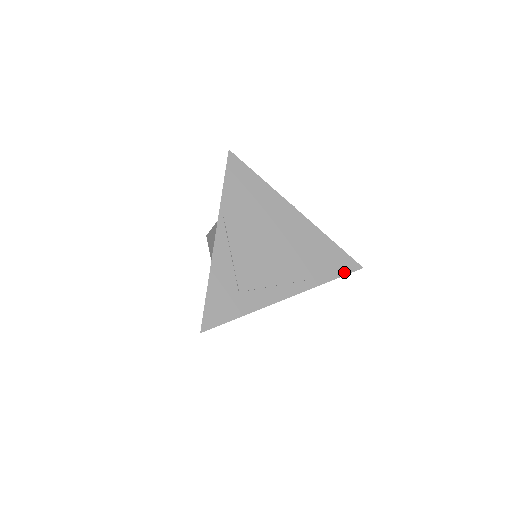
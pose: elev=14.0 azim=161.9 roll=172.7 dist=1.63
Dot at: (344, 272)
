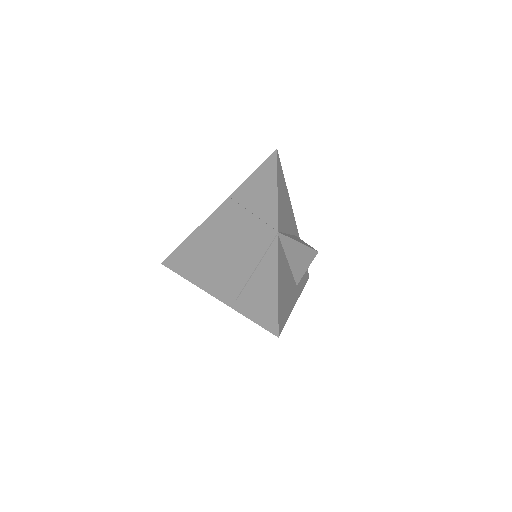
Dot at: (261, 322)
